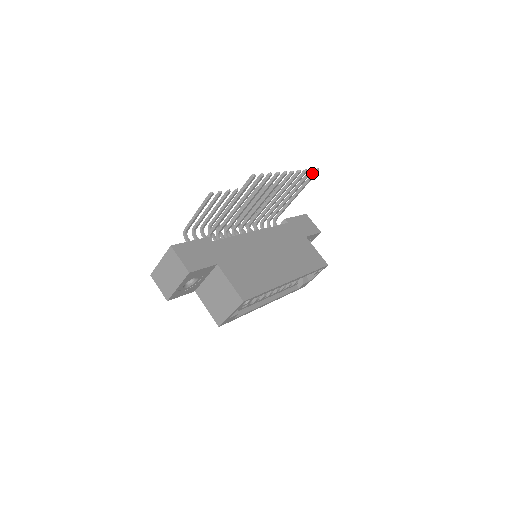
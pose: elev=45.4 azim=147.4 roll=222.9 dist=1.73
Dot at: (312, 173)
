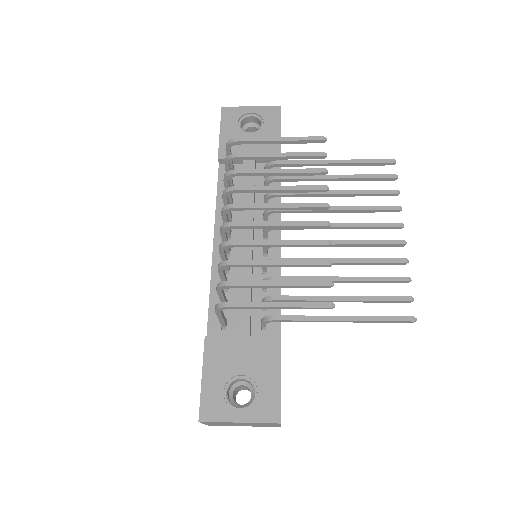
Dot at: (384, 163)
